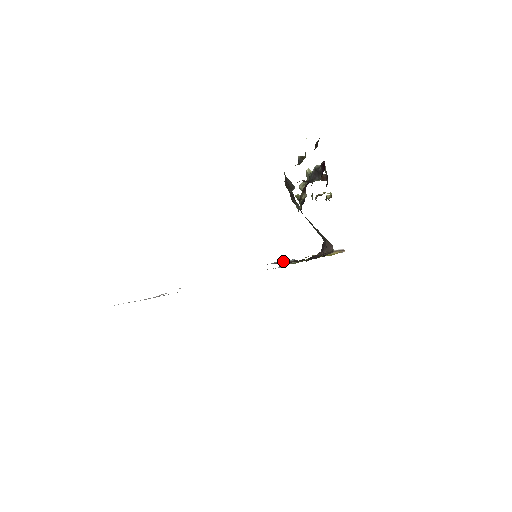
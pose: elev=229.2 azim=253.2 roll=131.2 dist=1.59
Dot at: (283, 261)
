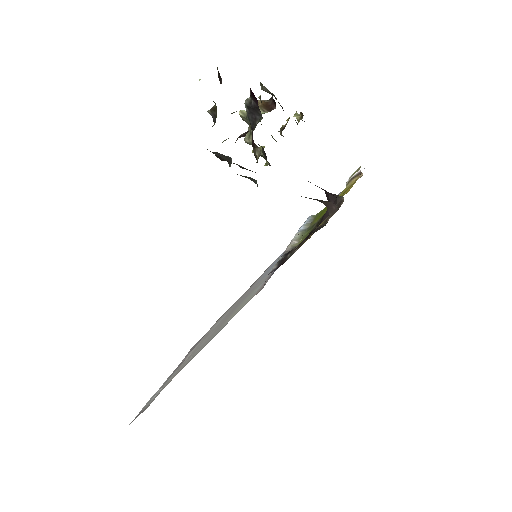
Dot at: (292, 241)
